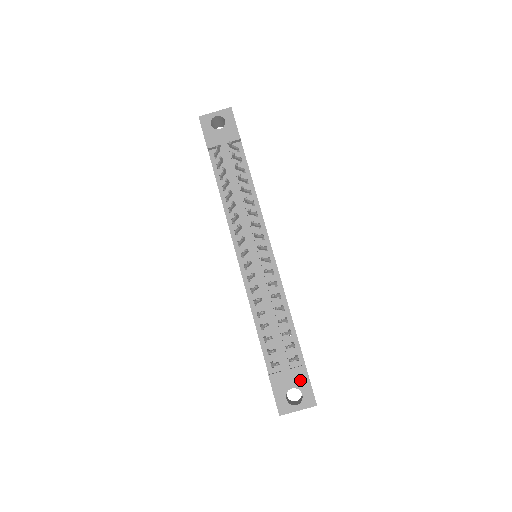
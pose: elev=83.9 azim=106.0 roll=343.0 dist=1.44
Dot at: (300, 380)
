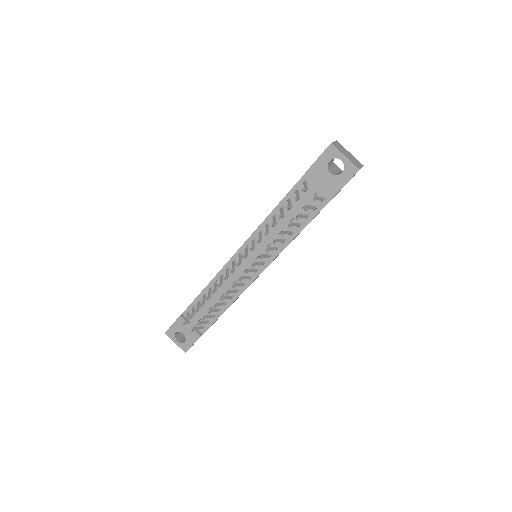
Dot at: (191, 337)
